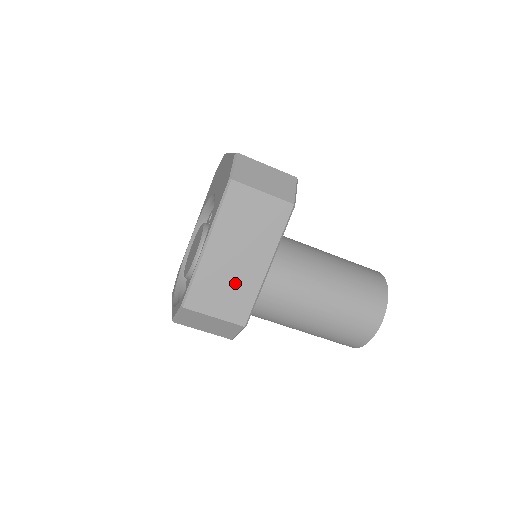
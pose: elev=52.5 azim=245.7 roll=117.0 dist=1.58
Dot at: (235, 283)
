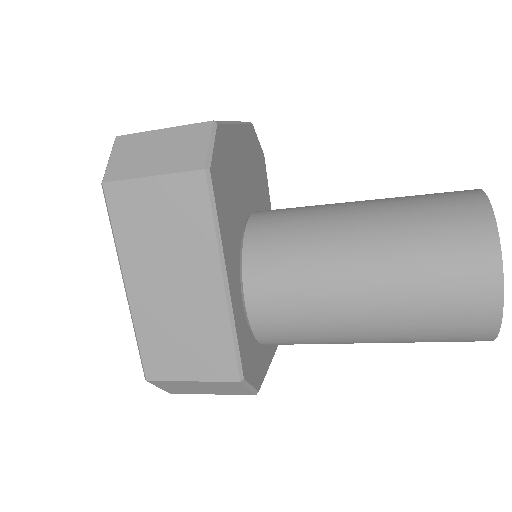
Dot at: (191, 325)
